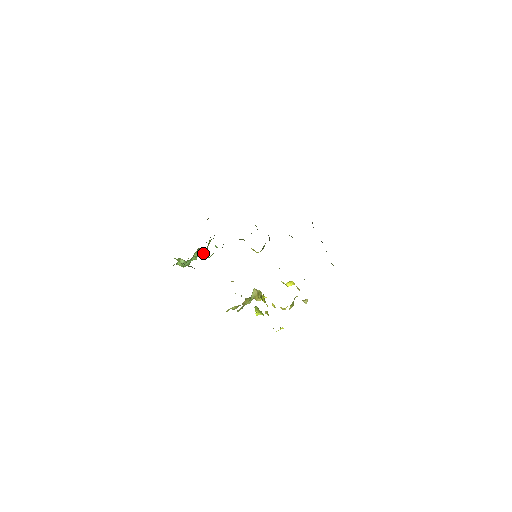
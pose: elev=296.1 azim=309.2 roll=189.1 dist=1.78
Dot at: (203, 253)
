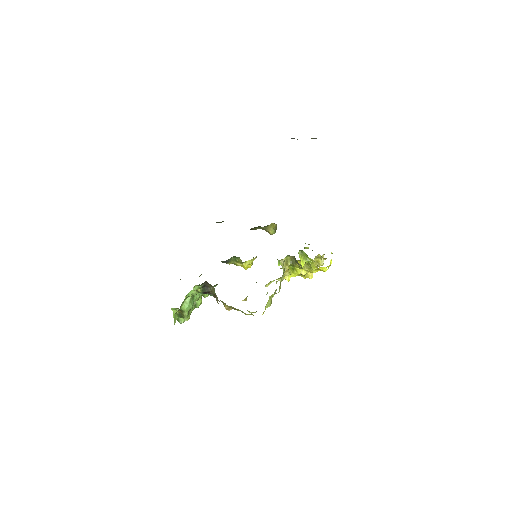
Dot at: occluded
